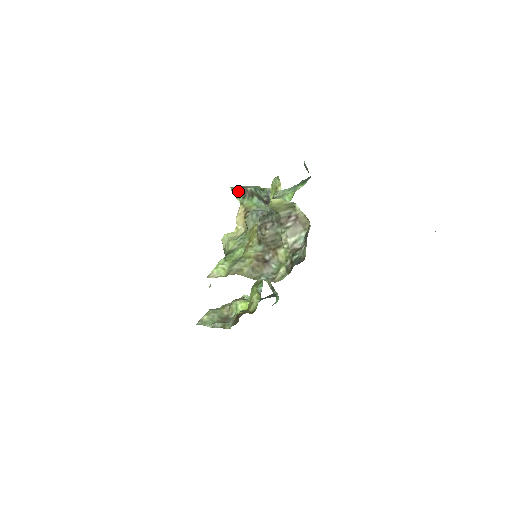
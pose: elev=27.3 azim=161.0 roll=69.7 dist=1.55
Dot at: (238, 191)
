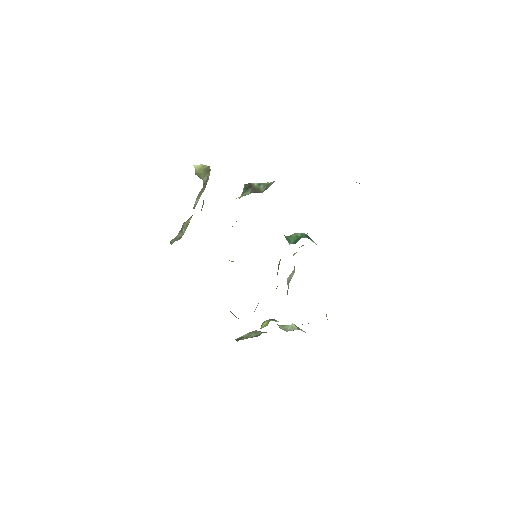
Dot at: (245, 187)
